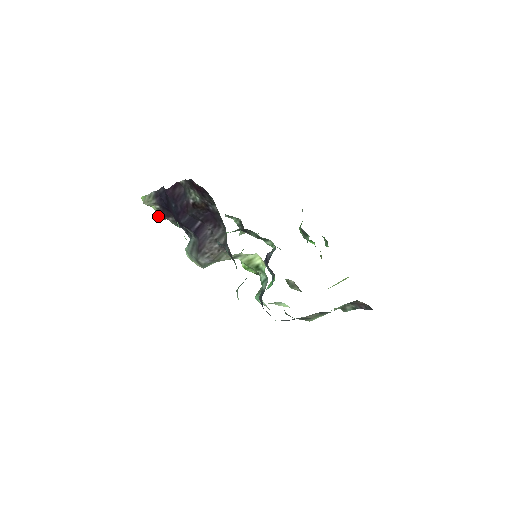
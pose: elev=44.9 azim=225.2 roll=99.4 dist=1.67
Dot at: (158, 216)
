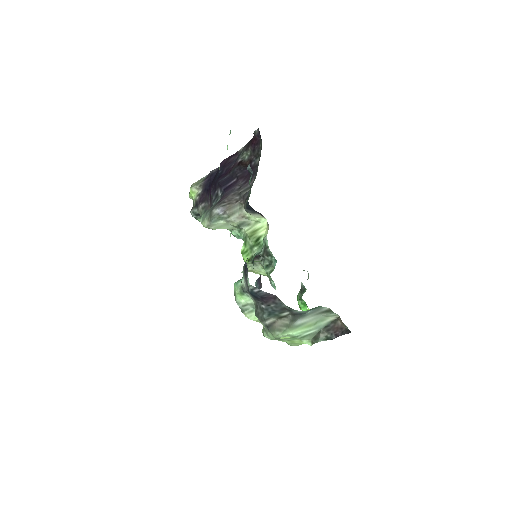
Dot at: (191, 210)
